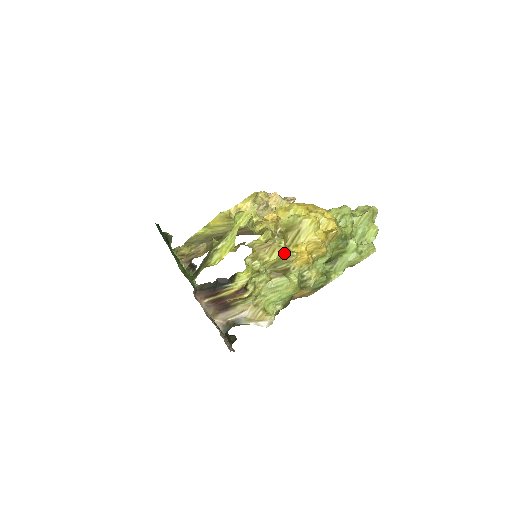
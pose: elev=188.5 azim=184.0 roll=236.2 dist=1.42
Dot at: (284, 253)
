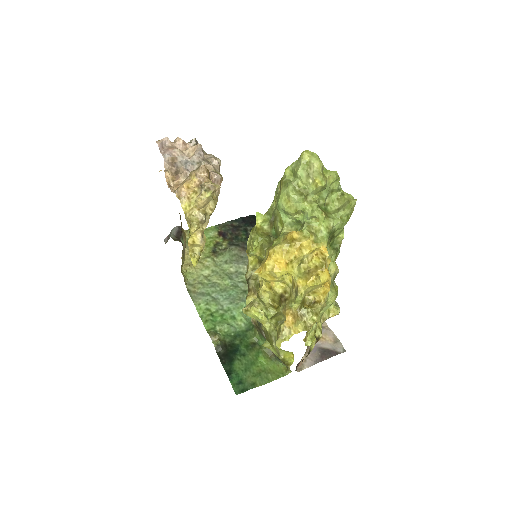
Dot at: occluded
